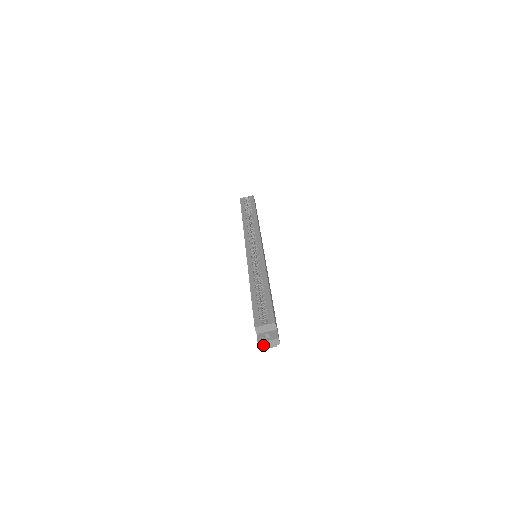
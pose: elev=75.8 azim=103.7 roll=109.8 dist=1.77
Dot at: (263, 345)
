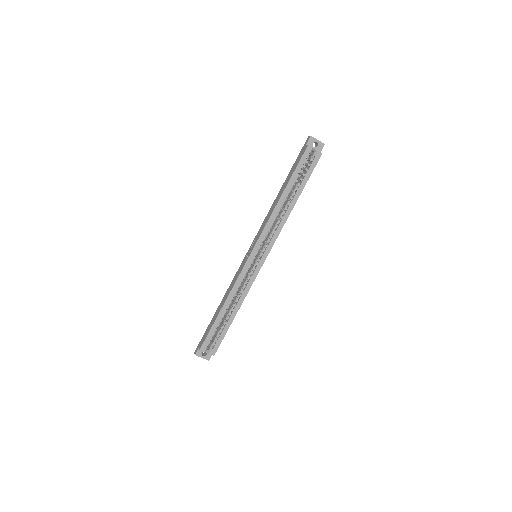
Dot at: (198, 355)
